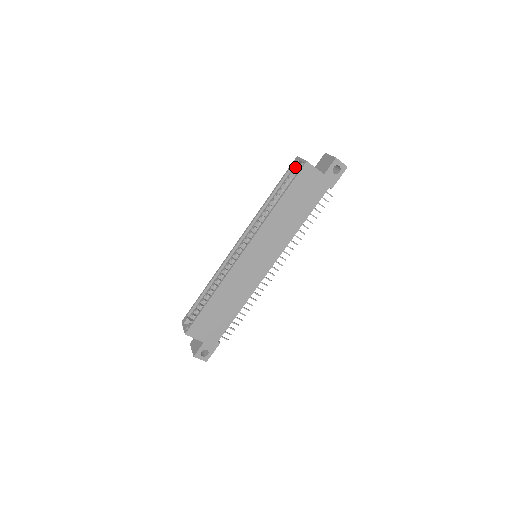
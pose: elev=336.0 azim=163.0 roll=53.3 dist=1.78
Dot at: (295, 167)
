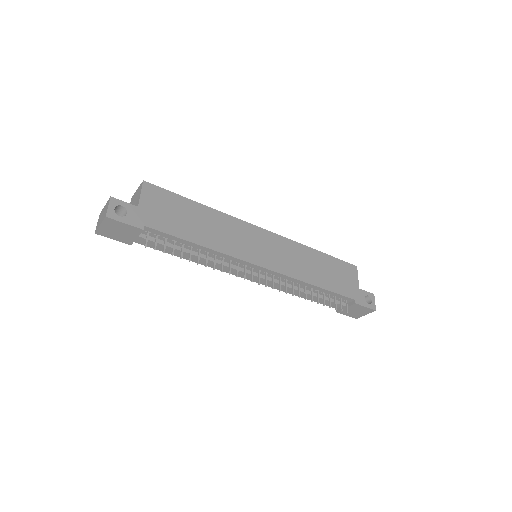
Dot at: occluded
